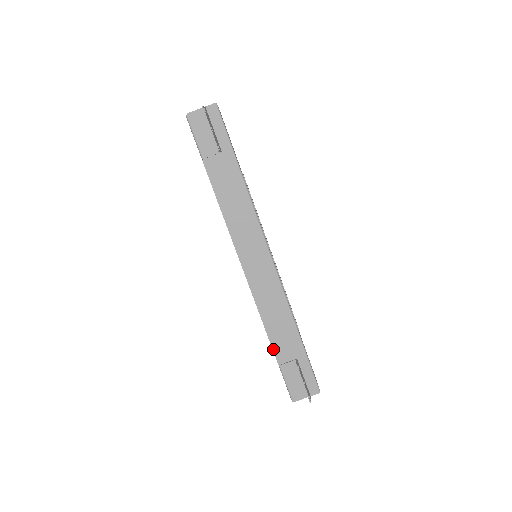
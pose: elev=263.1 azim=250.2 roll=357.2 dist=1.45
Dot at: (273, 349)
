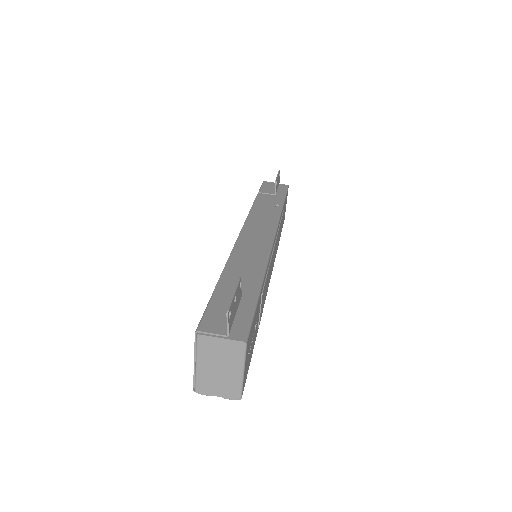
Dot at: (219, 282)
